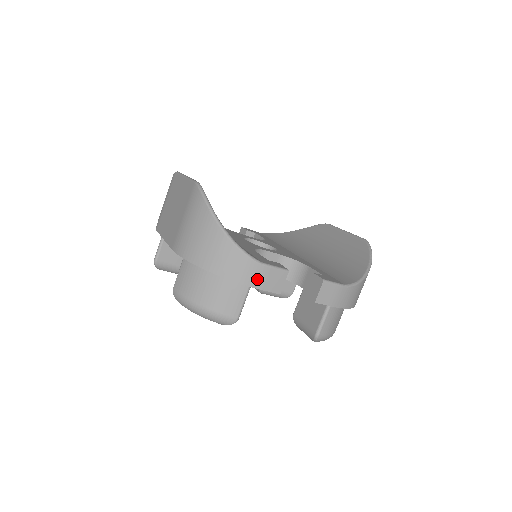
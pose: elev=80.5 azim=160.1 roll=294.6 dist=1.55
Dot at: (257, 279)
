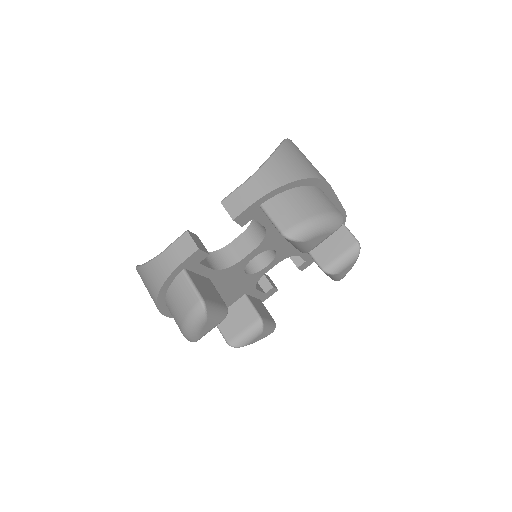
Dot at: (172, 261)
